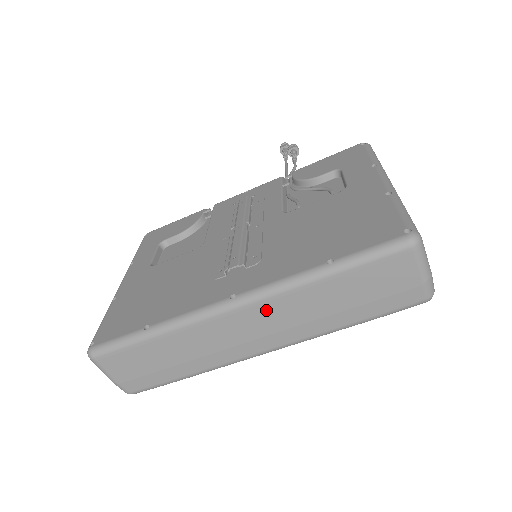
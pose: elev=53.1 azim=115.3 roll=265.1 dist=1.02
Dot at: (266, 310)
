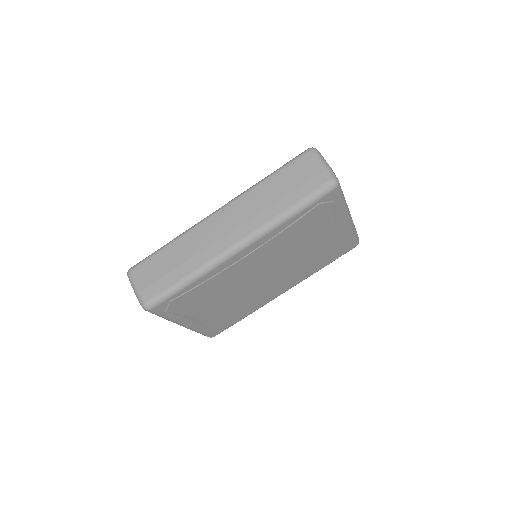
Dot at: (235, 209)
